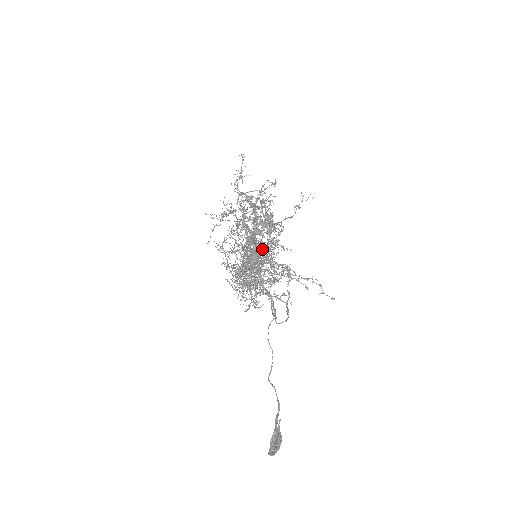
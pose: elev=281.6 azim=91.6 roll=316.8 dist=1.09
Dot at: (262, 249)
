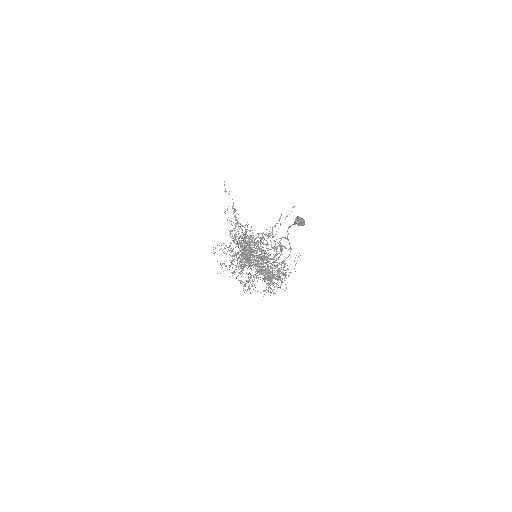
Dot at: occluded
